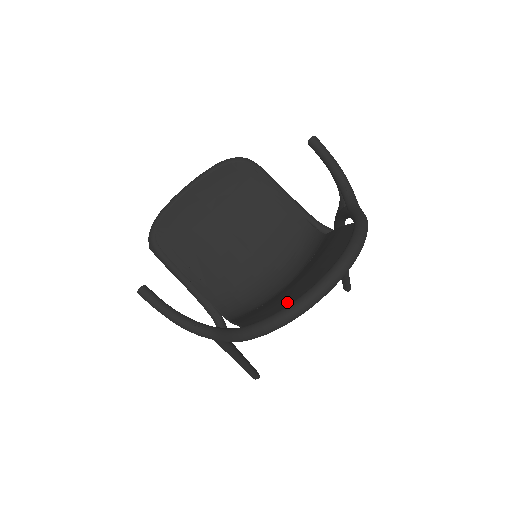
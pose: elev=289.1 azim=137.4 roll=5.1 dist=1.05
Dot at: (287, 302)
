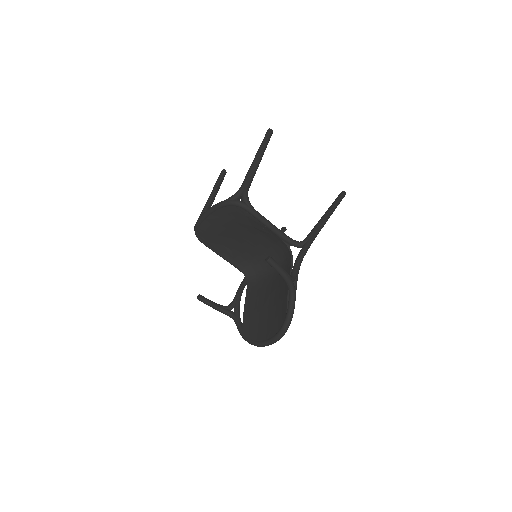
Dot at: (257, 334)
